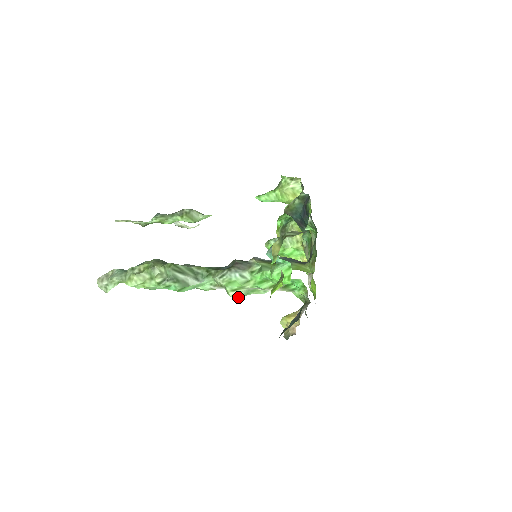
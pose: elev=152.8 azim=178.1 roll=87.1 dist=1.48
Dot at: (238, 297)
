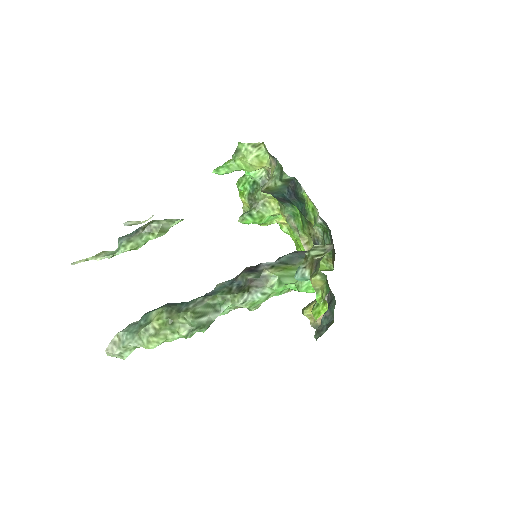
Dot at: (258, 307)
